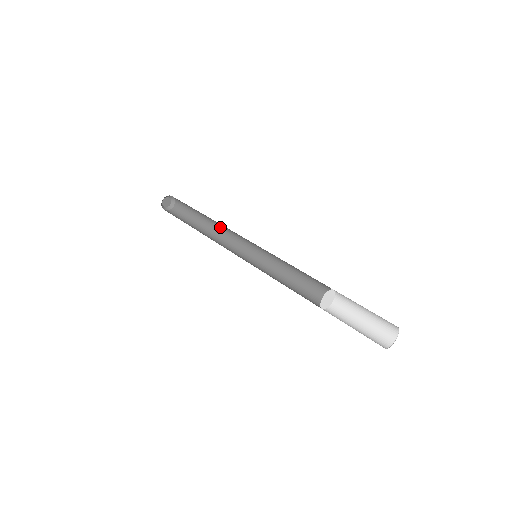
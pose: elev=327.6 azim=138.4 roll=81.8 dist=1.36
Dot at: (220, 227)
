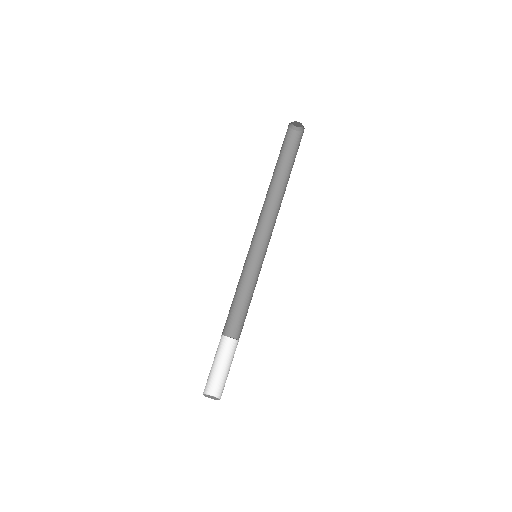
Dot at: occluded
